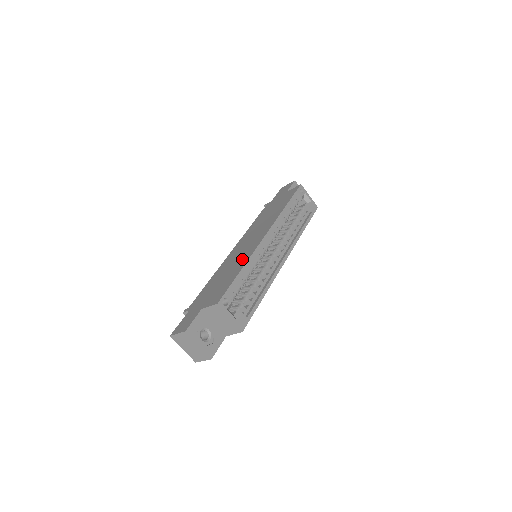
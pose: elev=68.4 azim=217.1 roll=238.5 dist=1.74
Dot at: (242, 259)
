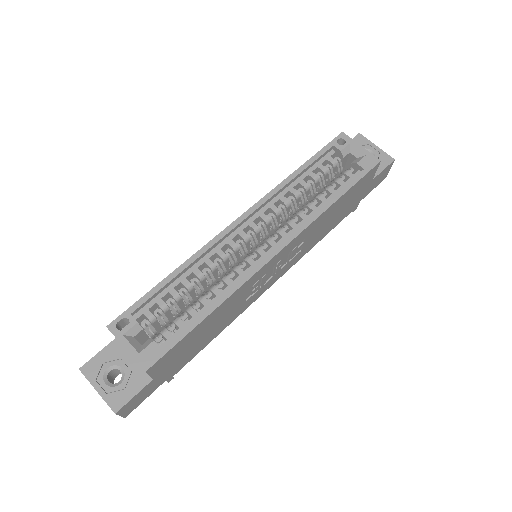
Dot at: occluded
